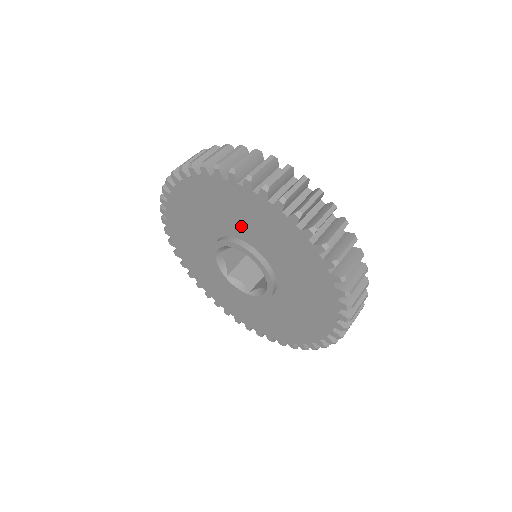
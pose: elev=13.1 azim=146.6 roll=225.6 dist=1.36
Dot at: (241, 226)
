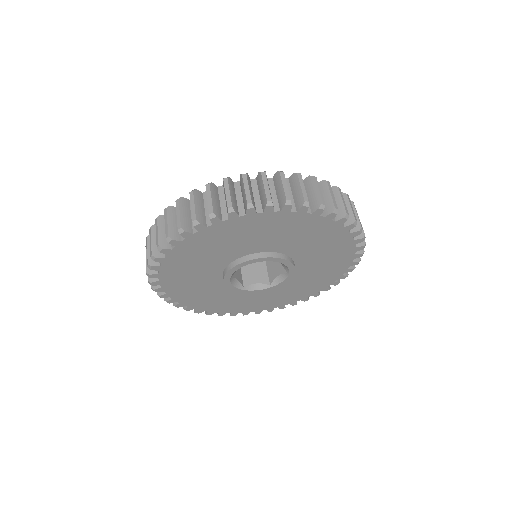
Dot at: (249, 244)
